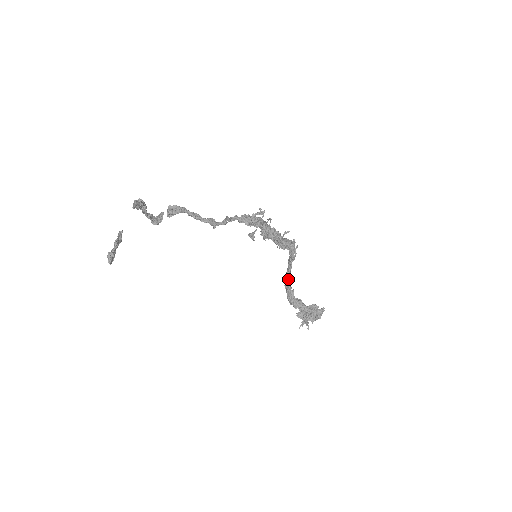
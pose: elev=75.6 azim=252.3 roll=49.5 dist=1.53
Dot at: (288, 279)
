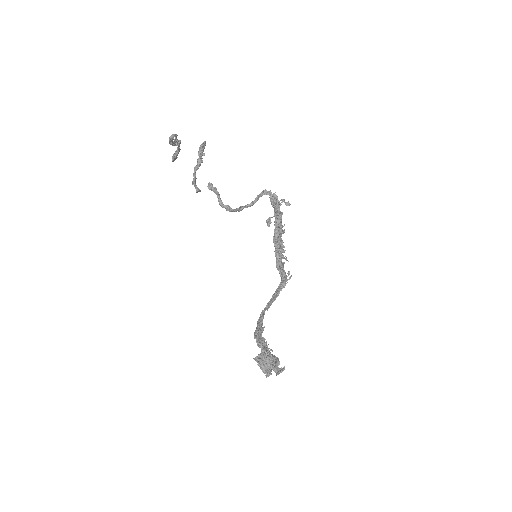
Dot at: (263, 316)
